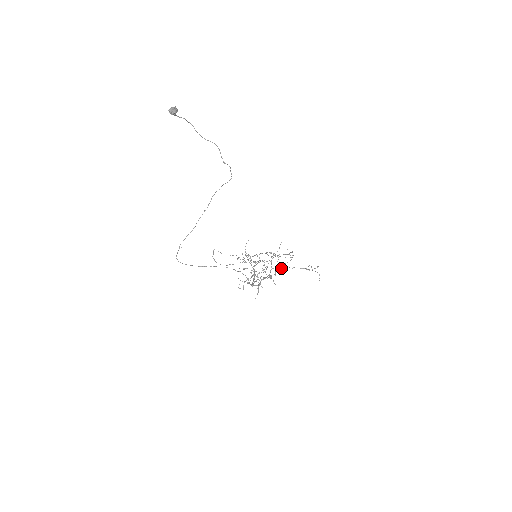
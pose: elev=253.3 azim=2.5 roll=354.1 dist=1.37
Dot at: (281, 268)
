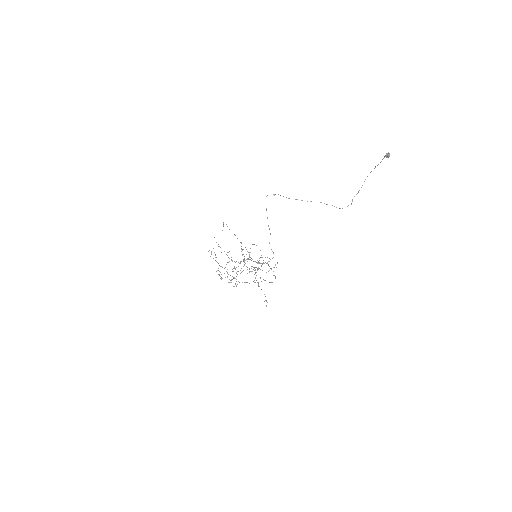
Dot at: occluded
